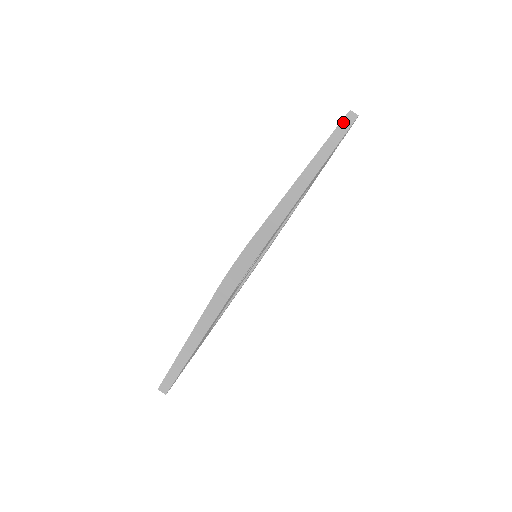
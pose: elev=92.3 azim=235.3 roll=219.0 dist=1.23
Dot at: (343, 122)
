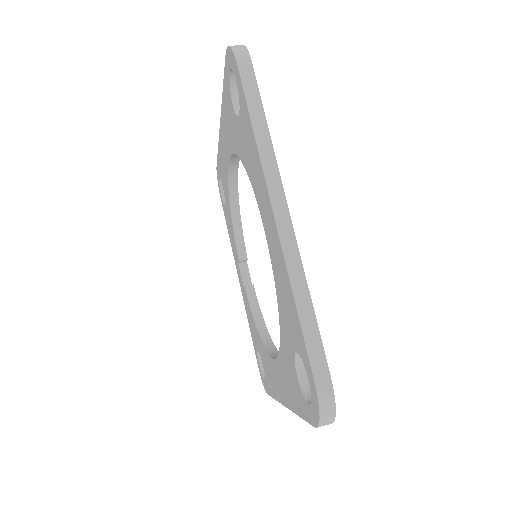
Dot at: occluded
